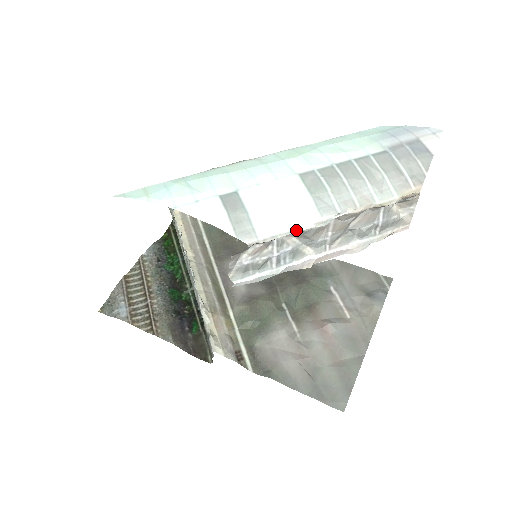
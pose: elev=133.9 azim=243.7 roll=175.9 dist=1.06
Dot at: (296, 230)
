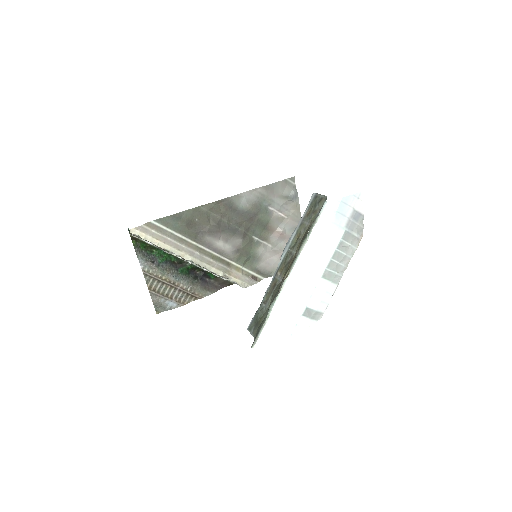
Dot at: occluded
